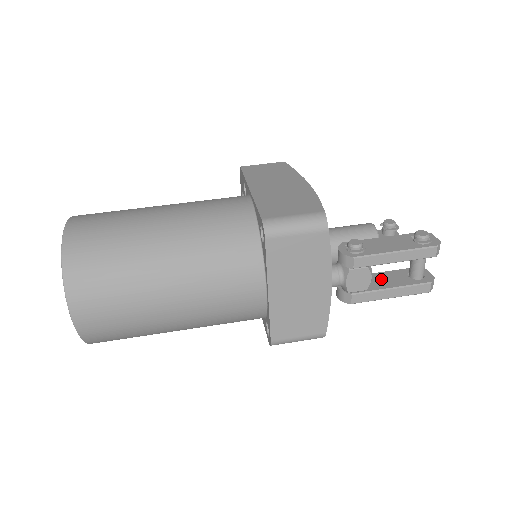
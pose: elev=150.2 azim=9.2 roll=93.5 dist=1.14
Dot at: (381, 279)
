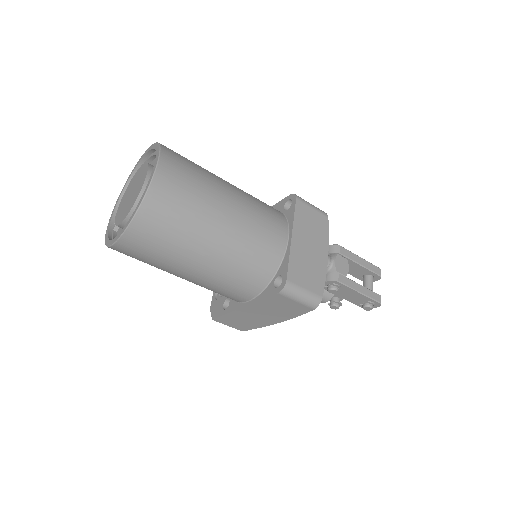
Dot at: occluded
